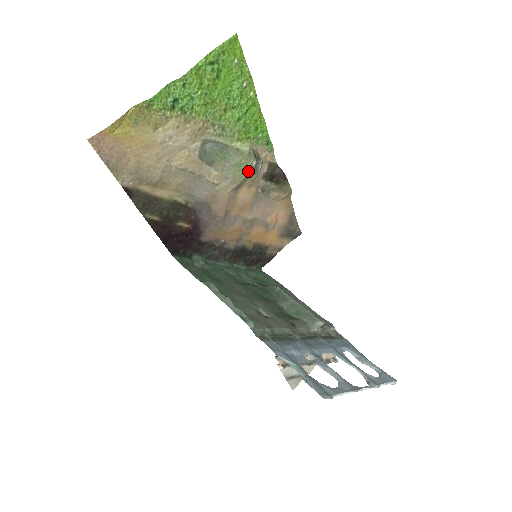
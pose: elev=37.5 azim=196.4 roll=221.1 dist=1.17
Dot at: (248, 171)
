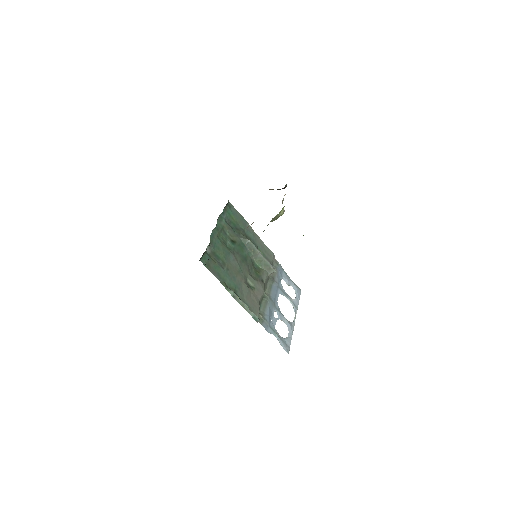
Dot at: occluded
